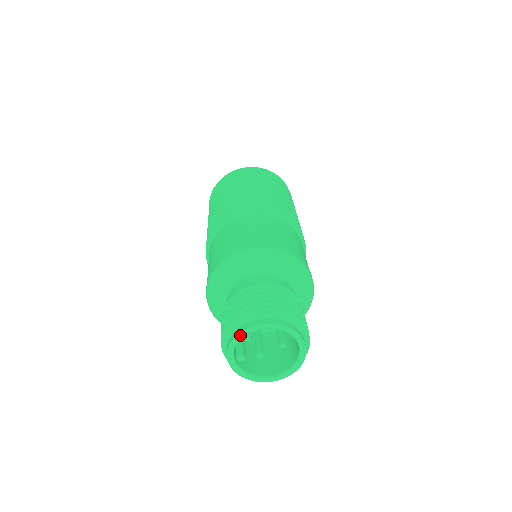
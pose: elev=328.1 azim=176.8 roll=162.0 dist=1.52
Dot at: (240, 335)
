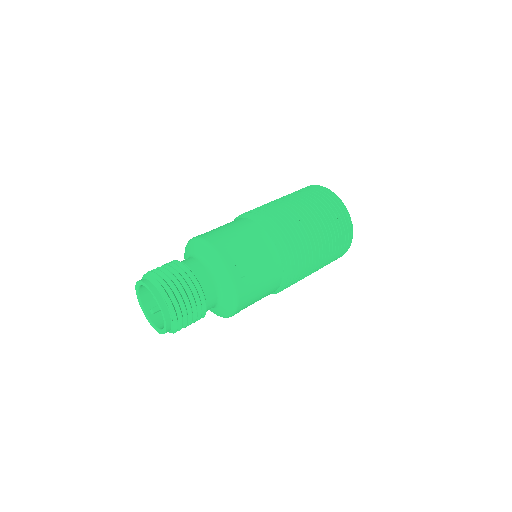
Dot at: (136, 288)
